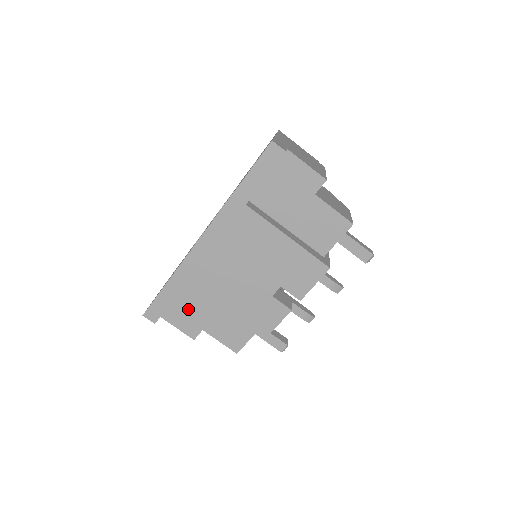
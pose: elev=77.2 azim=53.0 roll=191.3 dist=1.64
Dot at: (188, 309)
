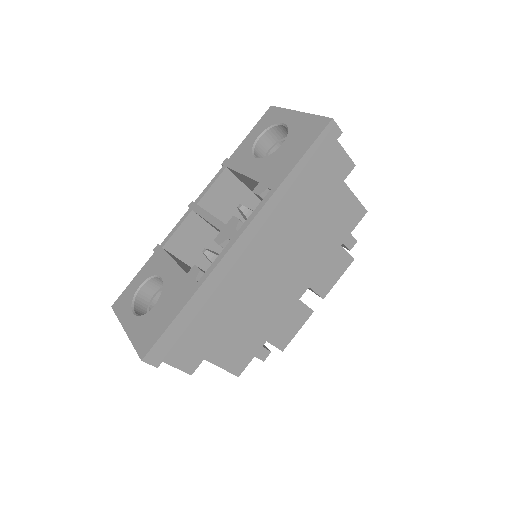
Dot at: (190, 337)
